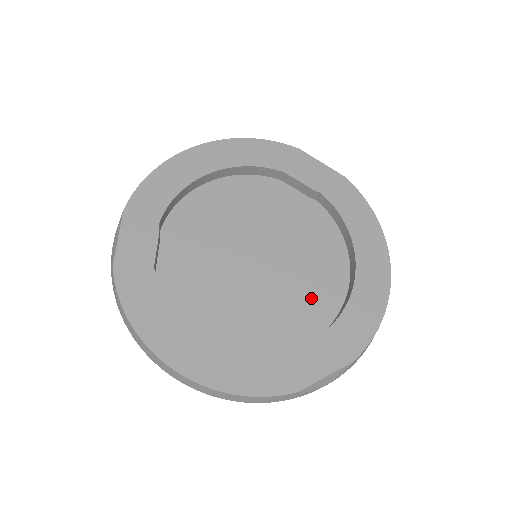
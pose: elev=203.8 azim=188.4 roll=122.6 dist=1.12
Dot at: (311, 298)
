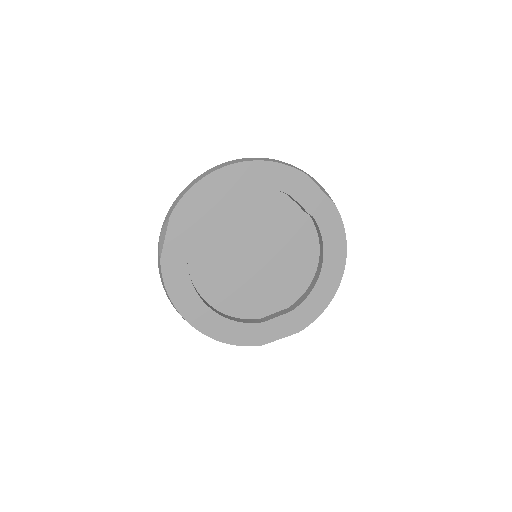
Dot at: (285, 287)
